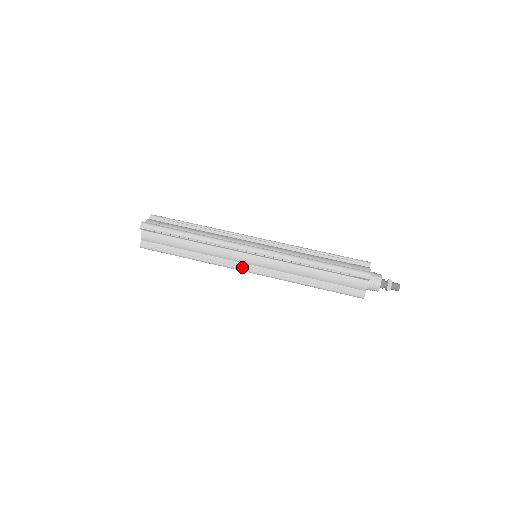
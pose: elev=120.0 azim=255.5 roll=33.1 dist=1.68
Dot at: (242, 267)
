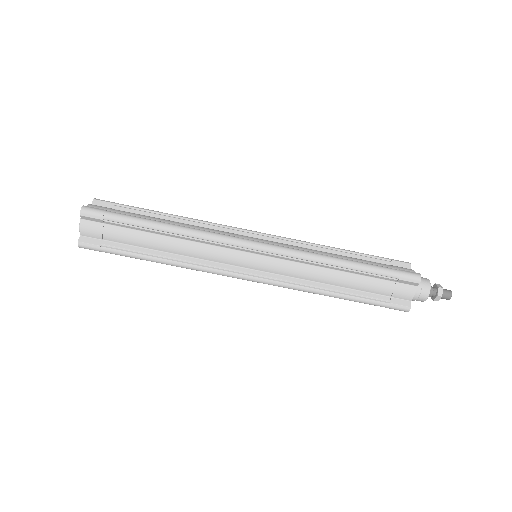
Dot at: occluded
